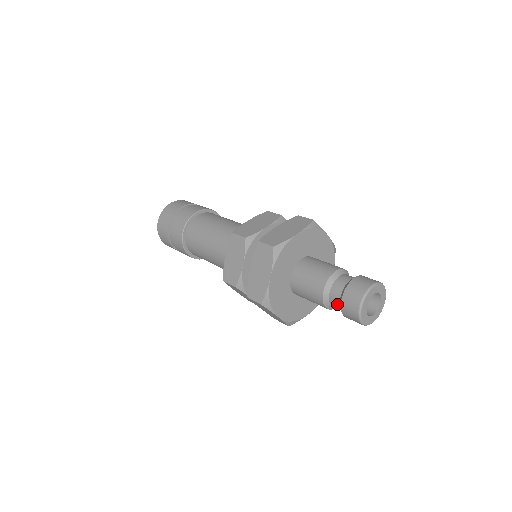
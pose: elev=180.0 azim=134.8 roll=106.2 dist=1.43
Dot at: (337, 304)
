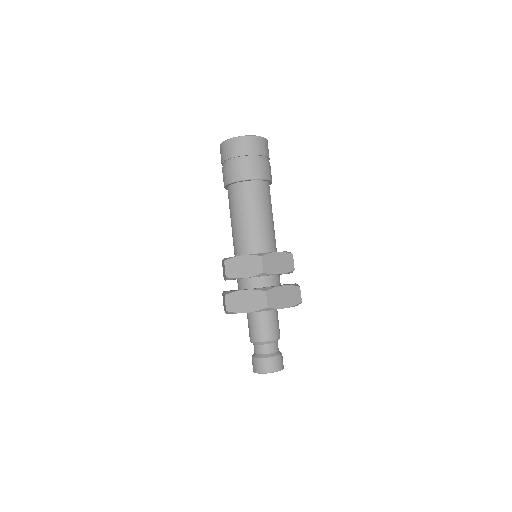
Dot at: occluded
